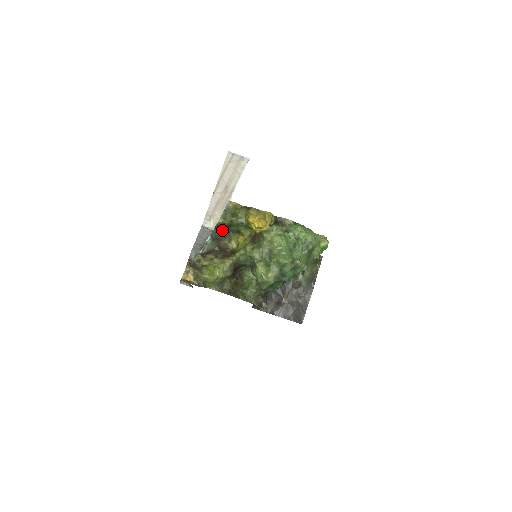
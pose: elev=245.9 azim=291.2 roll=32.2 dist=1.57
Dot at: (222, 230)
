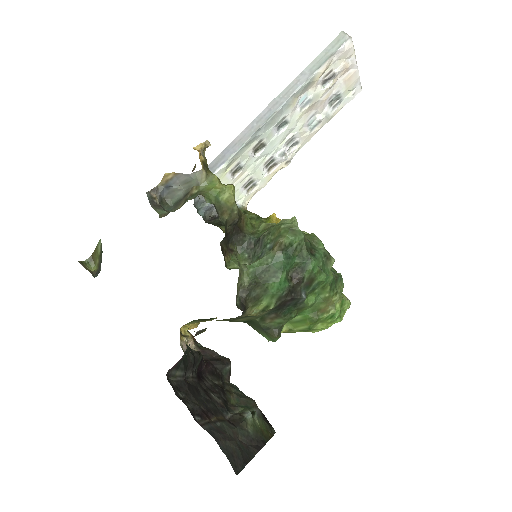
Dot at: occluded
